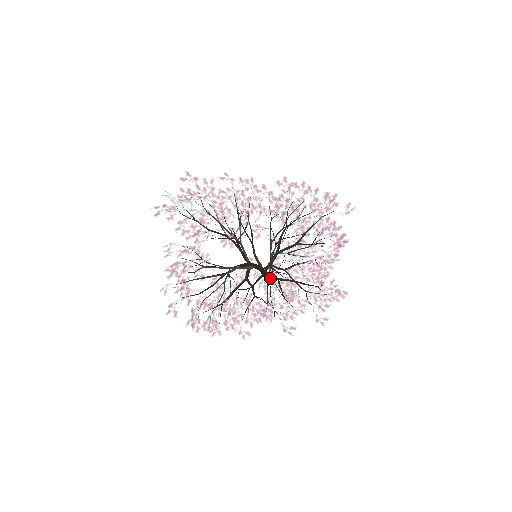
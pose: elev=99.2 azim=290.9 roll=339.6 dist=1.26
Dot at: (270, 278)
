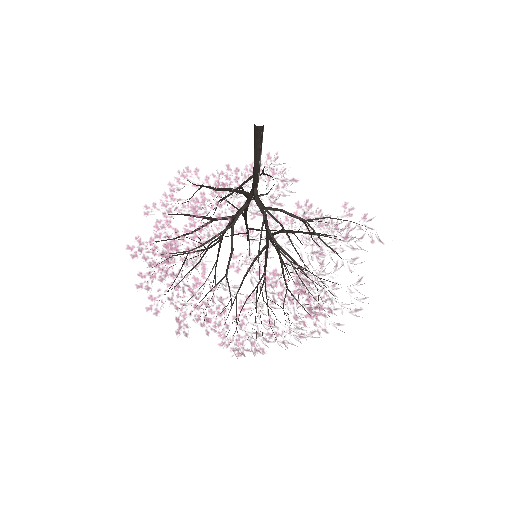
Dot at: (261, 134)
